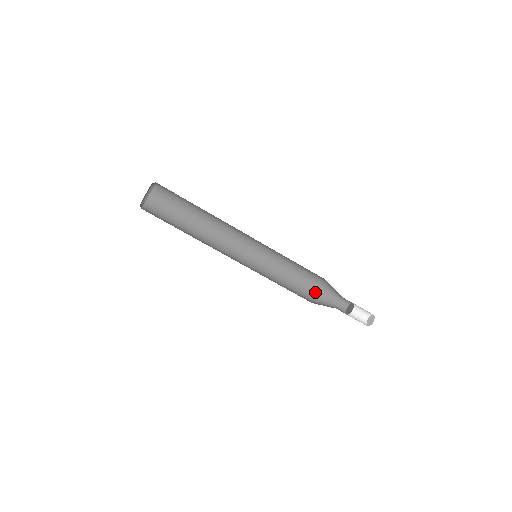
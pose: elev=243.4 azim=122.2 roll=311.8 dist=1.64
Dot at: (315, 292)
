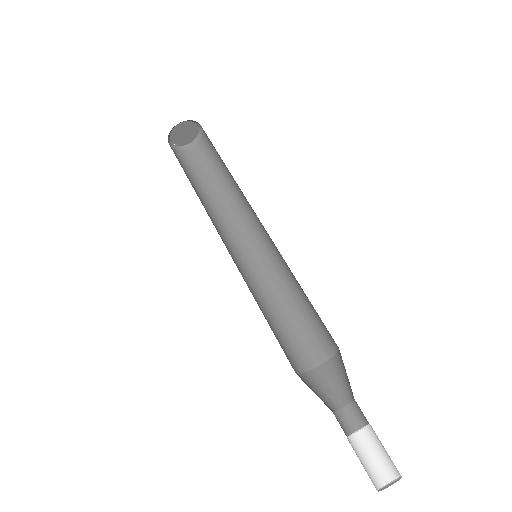
Dot at: (311, 375)
